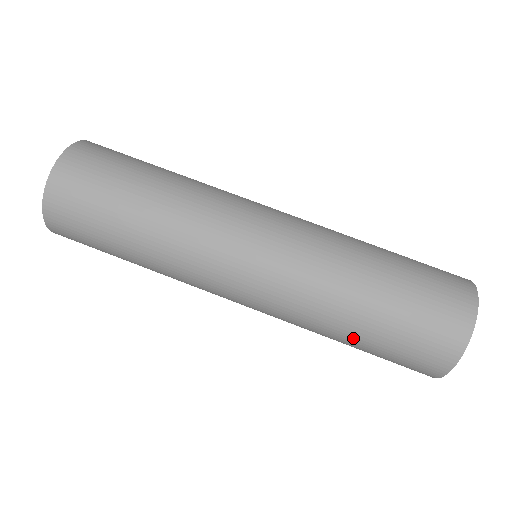
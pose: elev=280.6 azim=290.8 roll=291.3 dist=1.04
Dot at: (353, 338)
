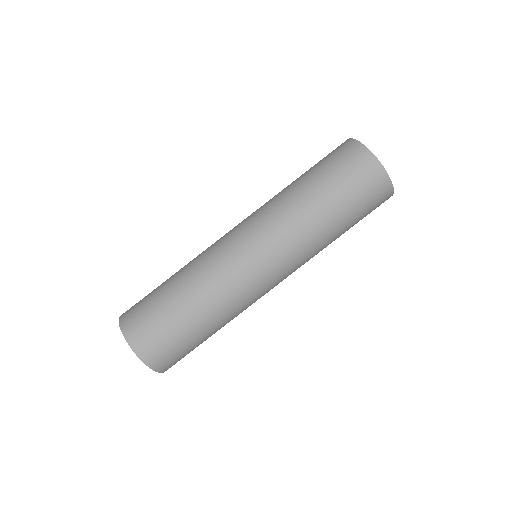
Dot at: (340, 229)
